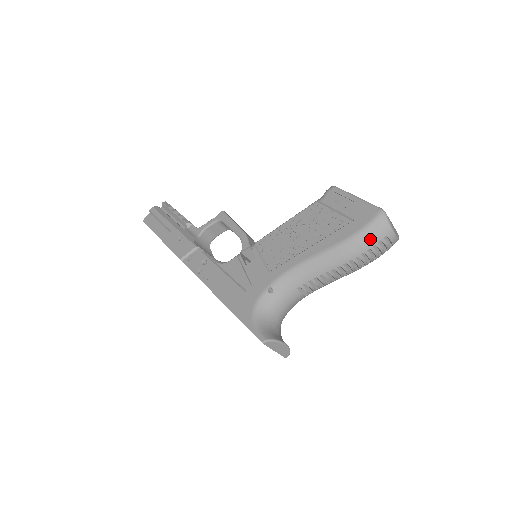
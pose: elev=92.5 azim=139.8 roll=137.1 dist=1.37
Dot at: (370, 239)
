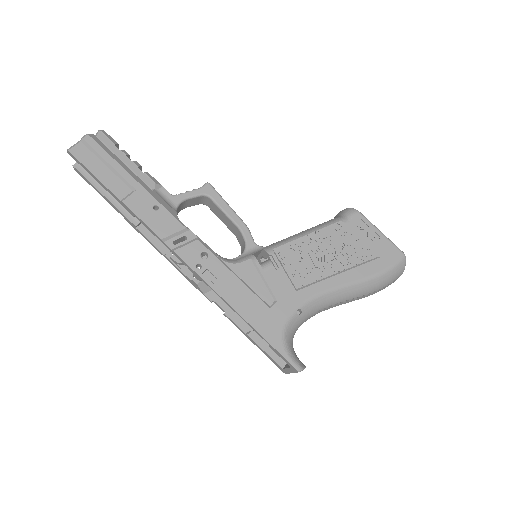
Dot at: (391, 278)
